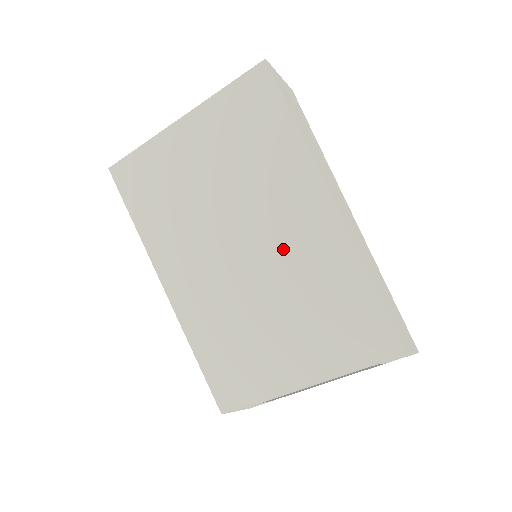
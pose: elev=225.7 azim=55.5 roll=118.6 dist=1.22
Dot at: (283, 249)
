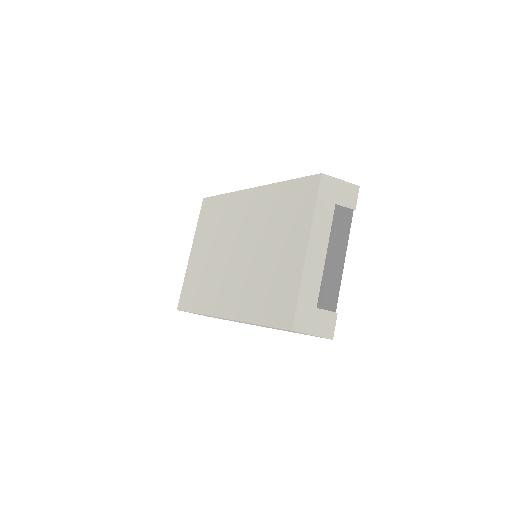
Dot at: (251, 226)
